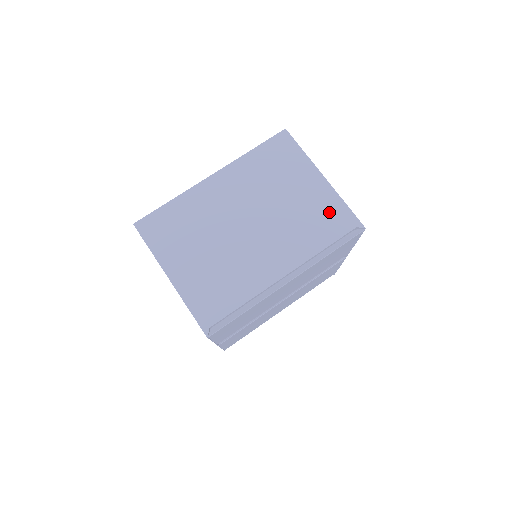
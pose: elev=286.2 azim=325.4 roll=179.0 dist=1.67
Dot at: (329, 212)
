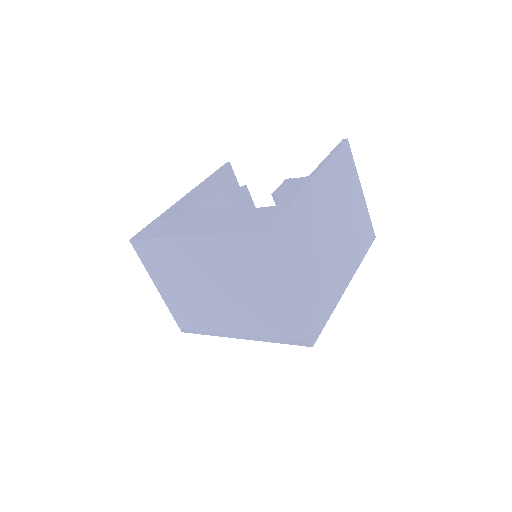
Dot at: (285, 319)
